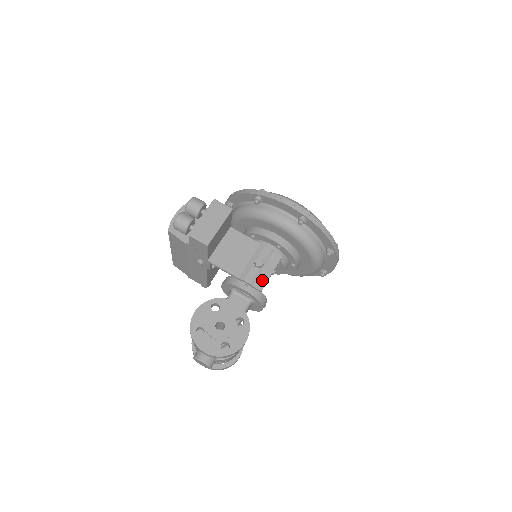
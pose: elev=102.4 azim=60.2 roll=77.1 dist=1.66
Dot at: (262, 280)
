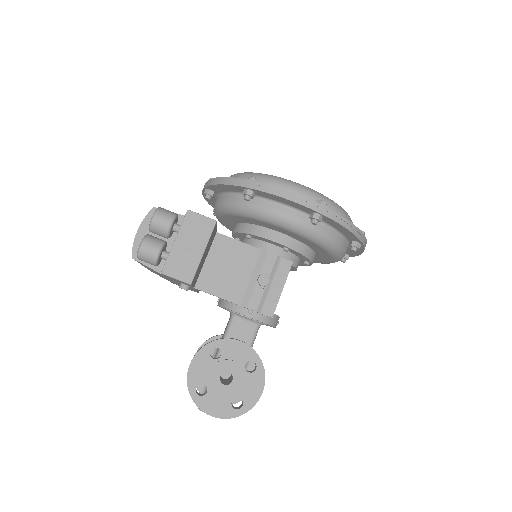
Dot at: (271, 302)
